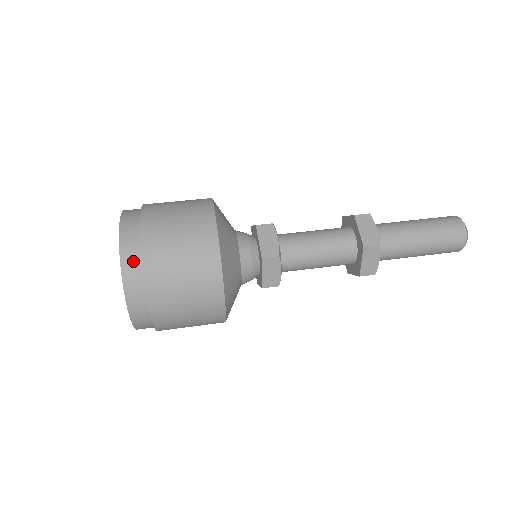
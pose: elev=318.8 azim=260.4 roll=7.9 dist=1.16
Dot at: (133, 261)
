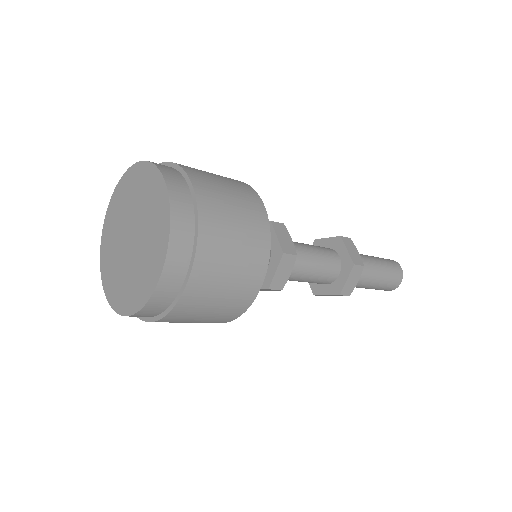
Dot at: (184, 215)
